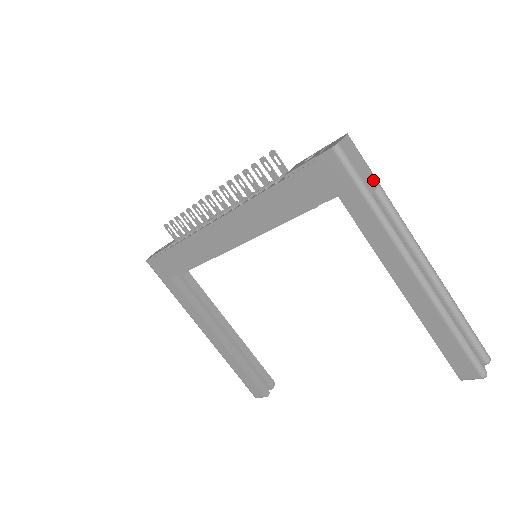
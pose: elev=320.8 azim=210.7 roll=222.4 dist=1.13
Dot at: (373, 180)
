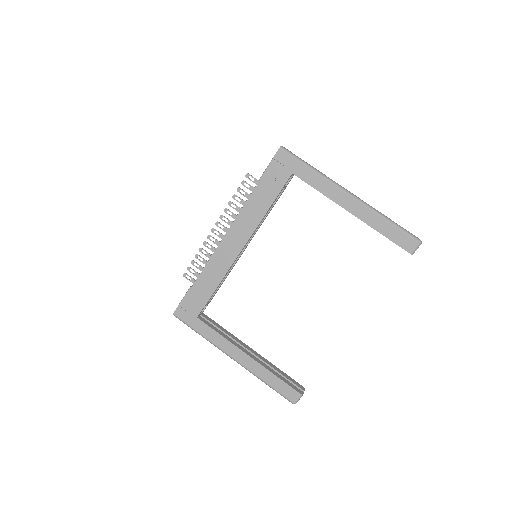
Dot at: (306, 162)
